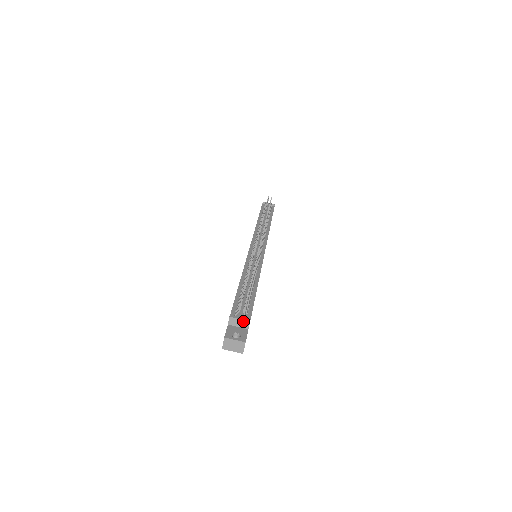
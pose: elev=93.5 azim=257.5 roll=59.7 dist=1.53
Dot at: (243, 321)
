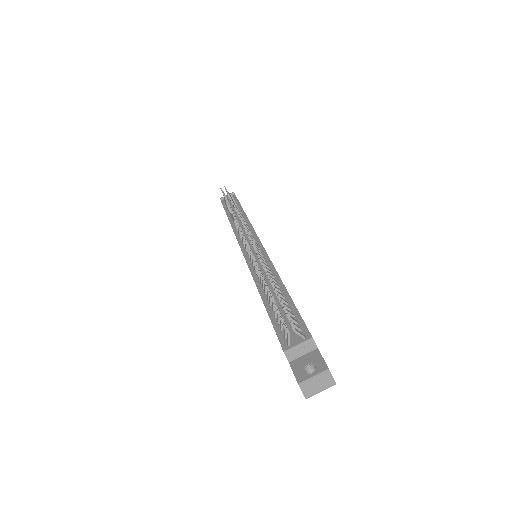
Dot at: (304, 344)
